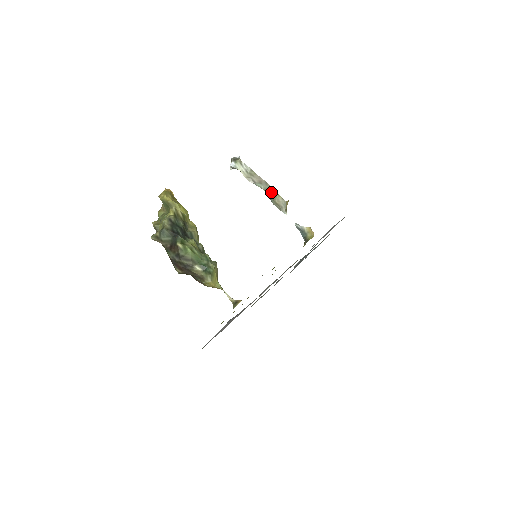
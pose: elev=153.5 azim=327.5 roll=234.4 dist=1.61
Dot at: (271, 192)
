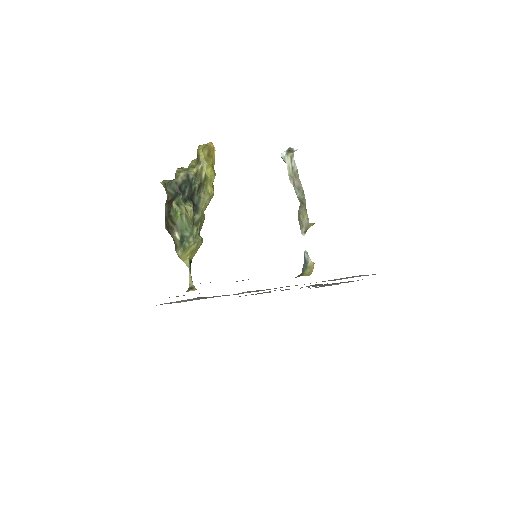
Dot at: (302, 204)
